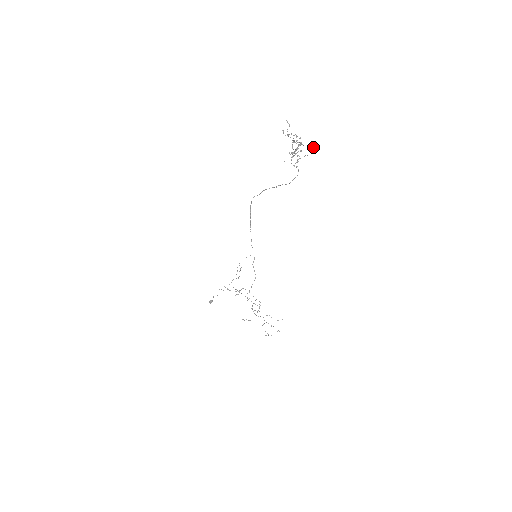
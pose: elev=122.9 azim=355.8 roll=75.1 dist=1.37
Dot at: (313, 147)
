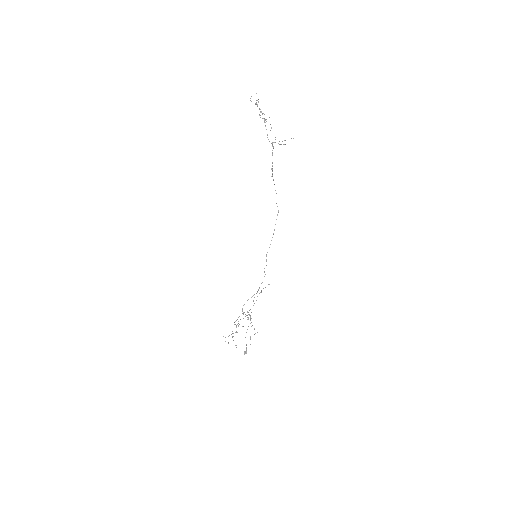
Dot at: occluded
